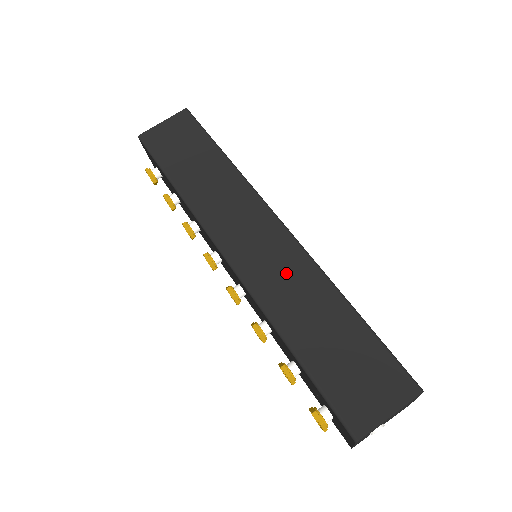
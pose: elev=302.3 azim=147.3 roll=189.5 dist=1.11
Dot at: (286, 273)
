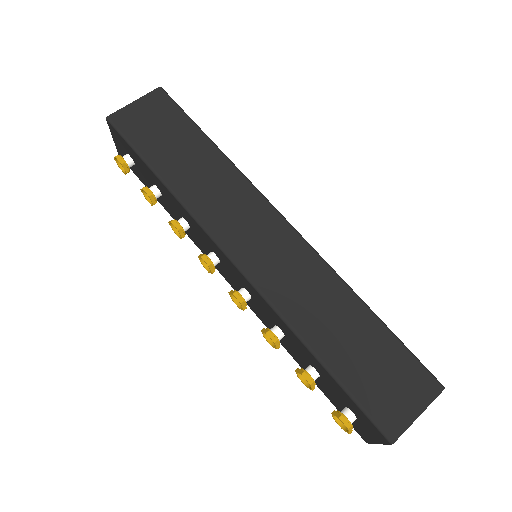
Dot at: (301, 277)
